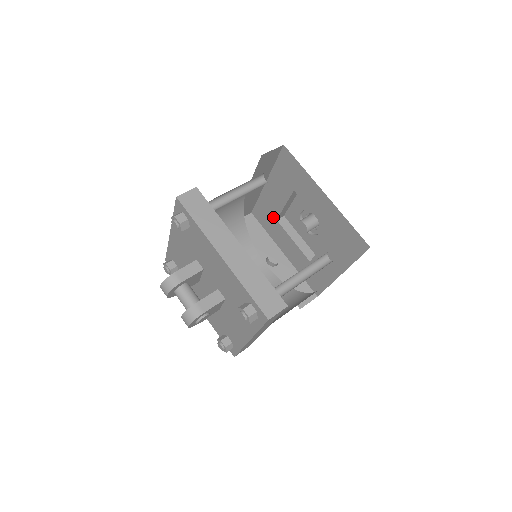
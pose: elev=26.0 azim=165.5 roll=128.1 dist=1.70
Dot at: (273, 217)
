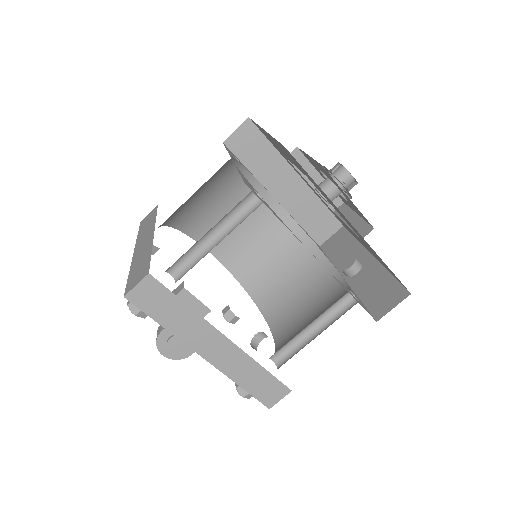
Dot at: (332, 211)
